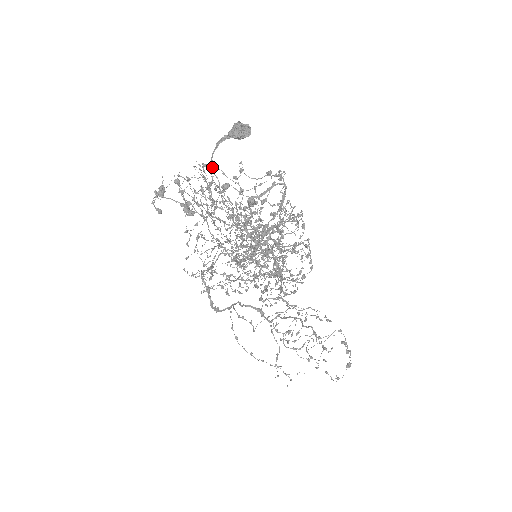
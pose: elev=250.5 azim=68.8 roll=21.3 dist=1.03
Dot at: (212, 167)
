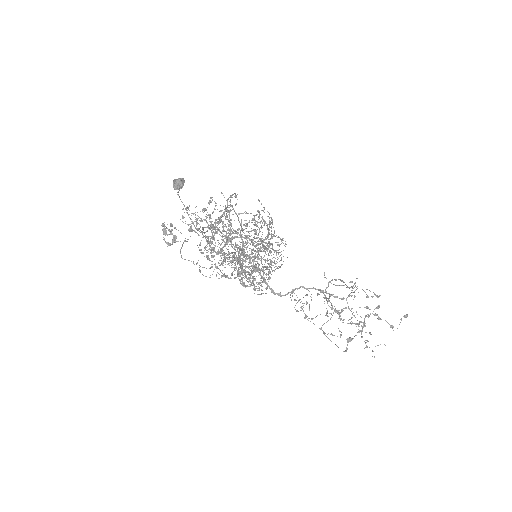
Dot at: (186, 207)
